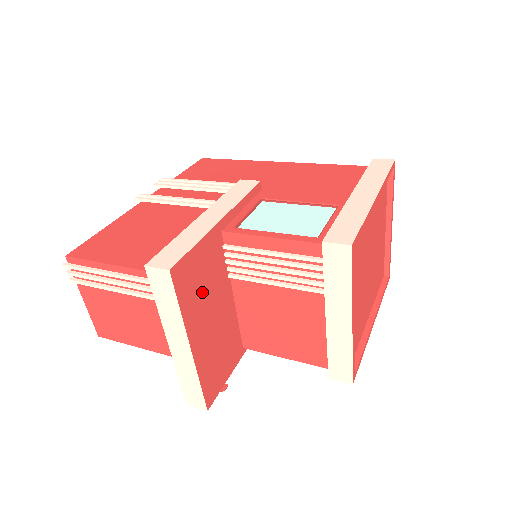
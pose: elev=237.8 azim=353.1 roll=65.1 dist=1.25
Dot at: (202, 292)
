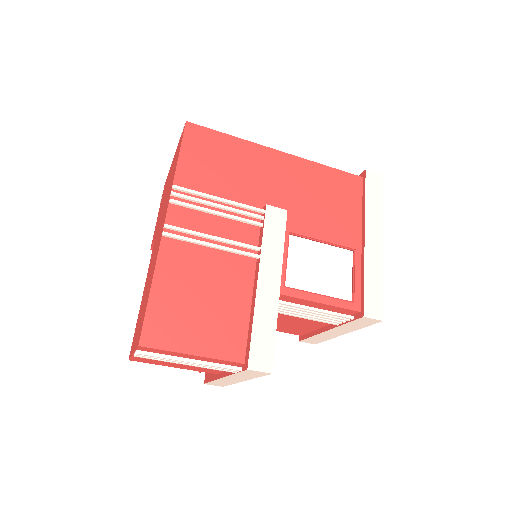
Dot at: occluded
